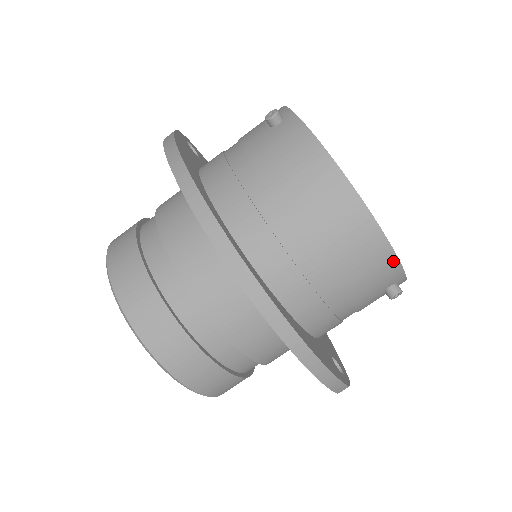
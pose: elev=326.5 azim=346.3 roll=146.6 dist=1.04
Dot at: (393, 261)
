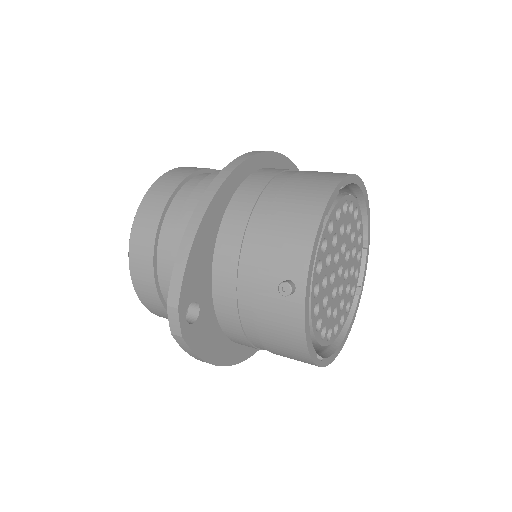
Dot at: (309, 243)
